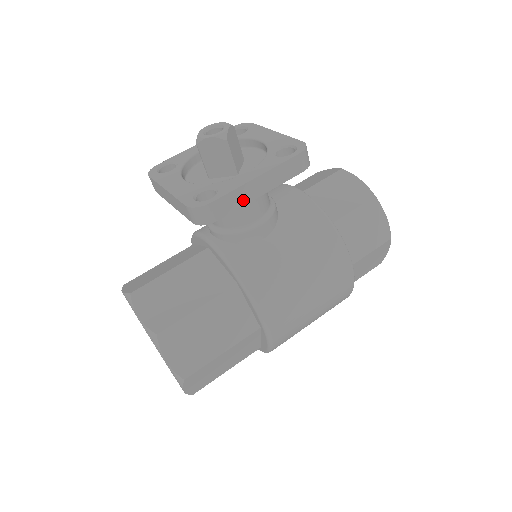
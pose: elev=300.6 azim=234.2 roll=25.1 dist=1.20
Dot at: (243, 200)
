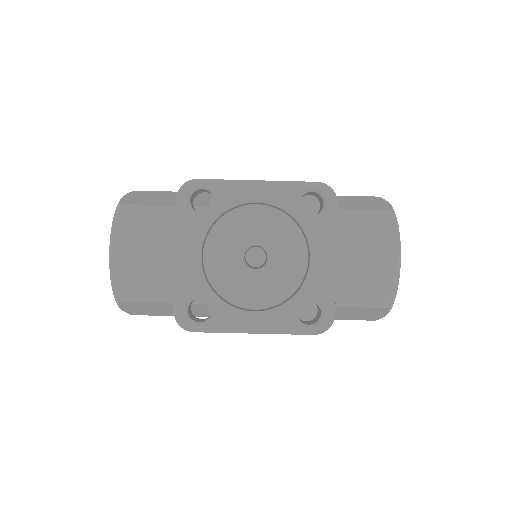
Dot at: occluded
